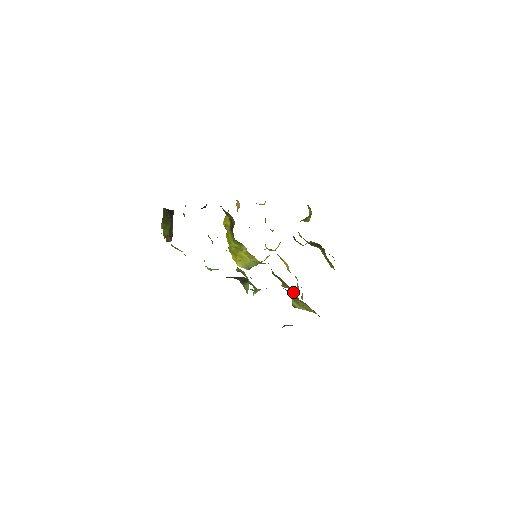
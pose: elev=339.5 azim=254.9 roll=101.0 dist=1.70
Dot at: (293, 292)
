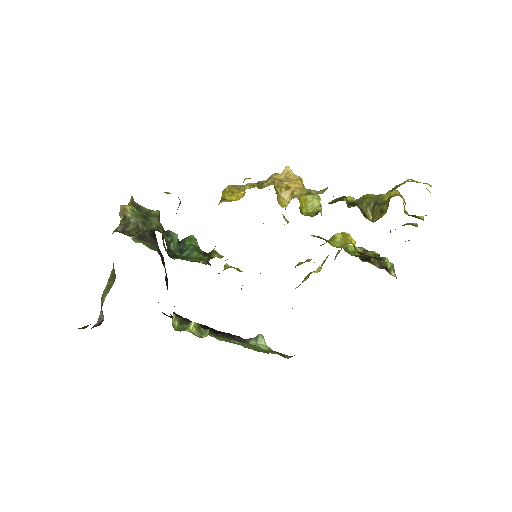
Dot at: occluded
